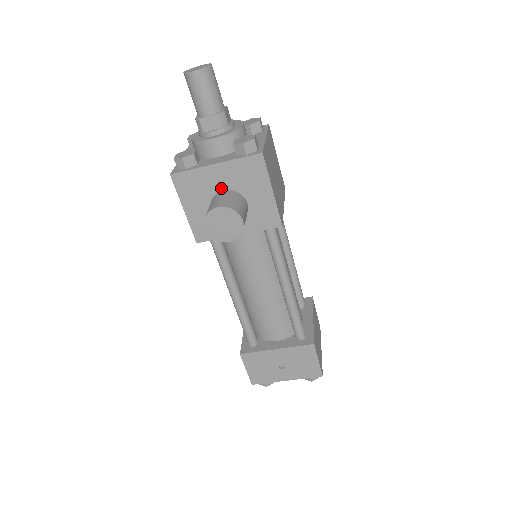
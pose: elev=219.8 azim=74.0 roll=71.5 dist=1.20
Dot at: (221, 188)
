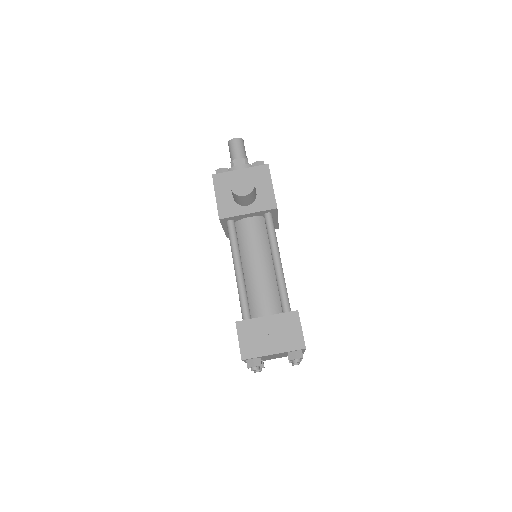
Dot at: occluded
